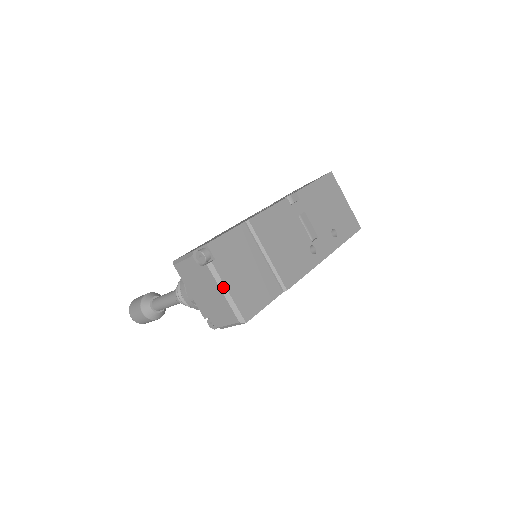
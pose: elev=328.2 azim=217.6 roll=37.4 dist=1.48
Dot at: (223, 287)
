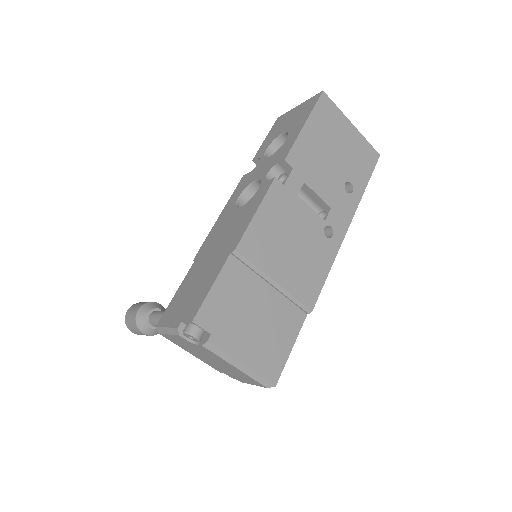
Dot at: (233, 362)
